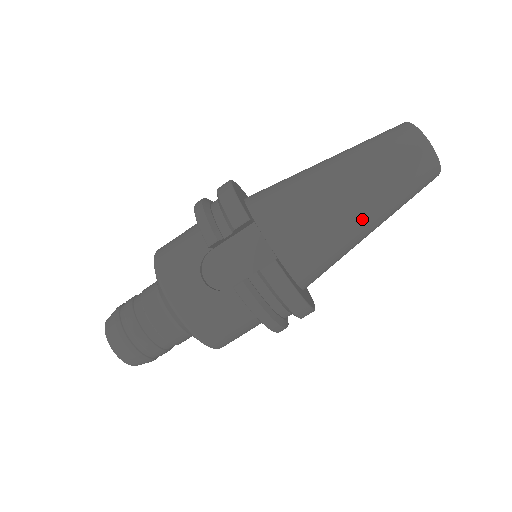
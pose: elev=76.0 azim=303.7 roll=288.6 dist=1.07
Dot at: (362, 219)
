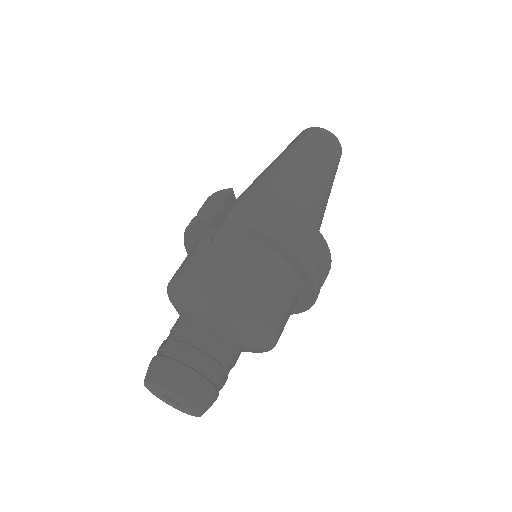
Dot at: (313, 174)
